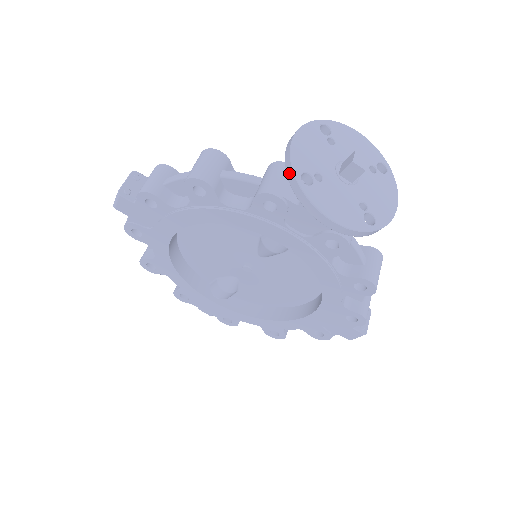
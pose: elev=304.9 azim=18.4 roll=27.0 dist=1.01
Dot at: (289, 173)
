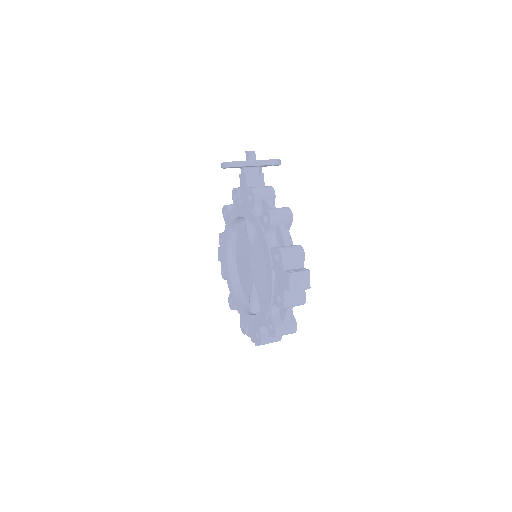
Dot at: occluded
